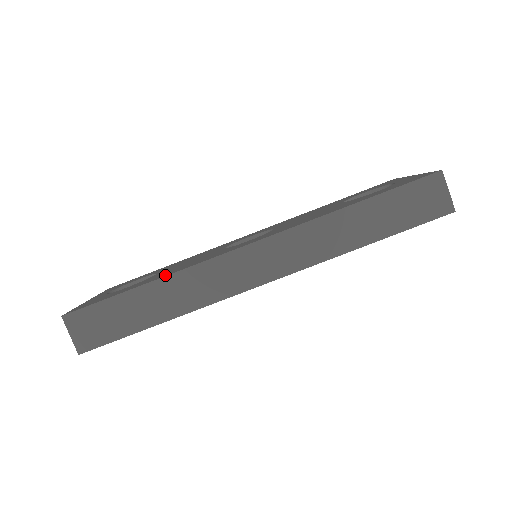
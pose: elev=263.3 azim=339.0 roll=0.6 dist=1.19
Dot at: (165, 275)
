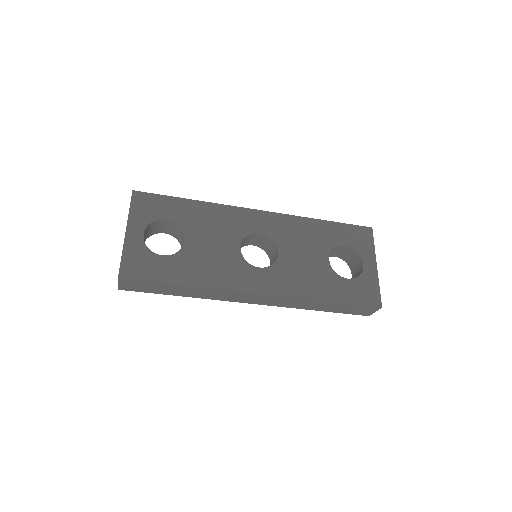
Dot at: (199, 283)
